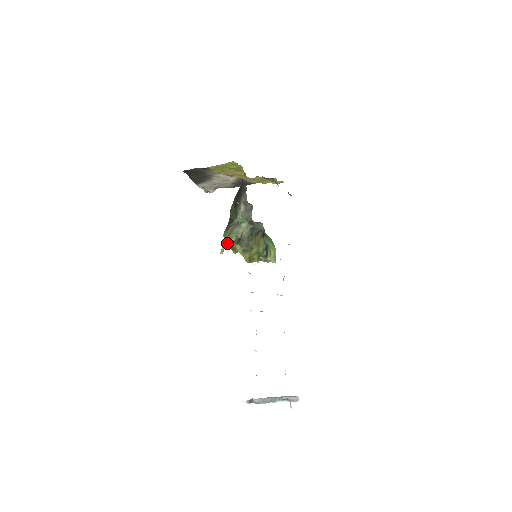
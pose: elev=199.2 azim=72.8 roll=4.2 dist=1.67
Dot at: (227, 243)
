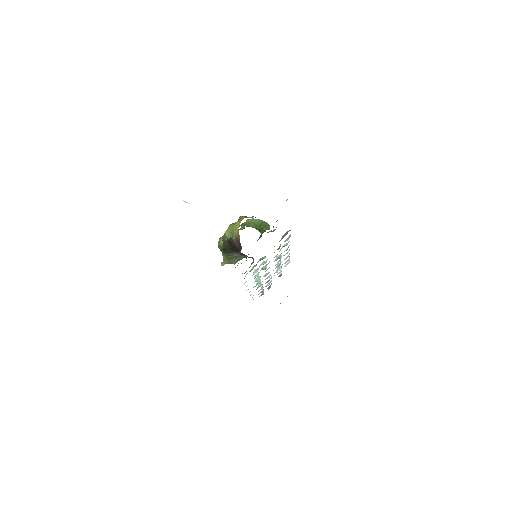
Dot at: occluded
